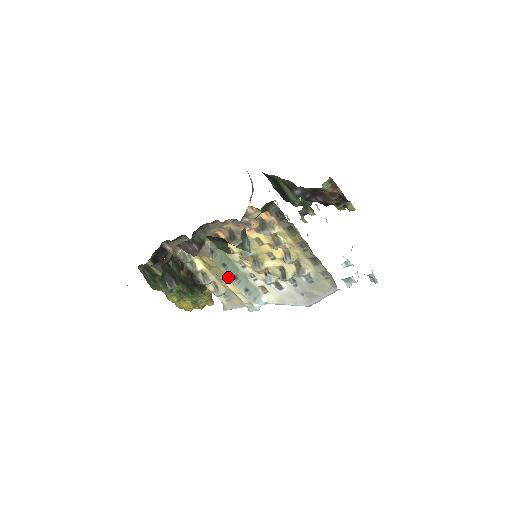
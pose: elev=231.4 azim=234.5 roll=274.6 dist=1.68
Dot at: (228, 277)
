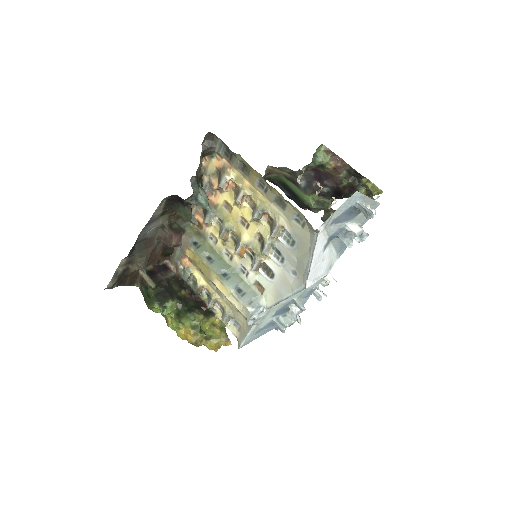
Dot at: (214, 272)
